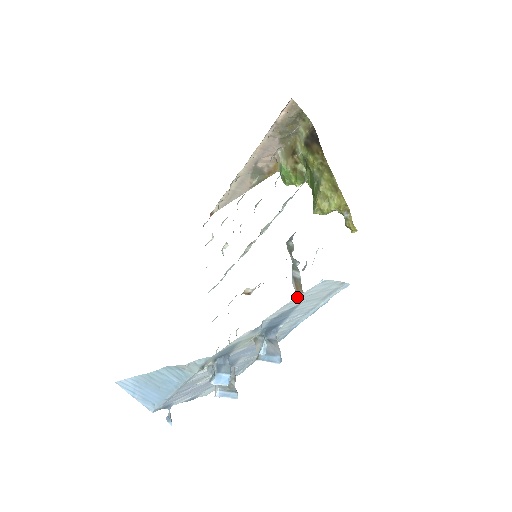
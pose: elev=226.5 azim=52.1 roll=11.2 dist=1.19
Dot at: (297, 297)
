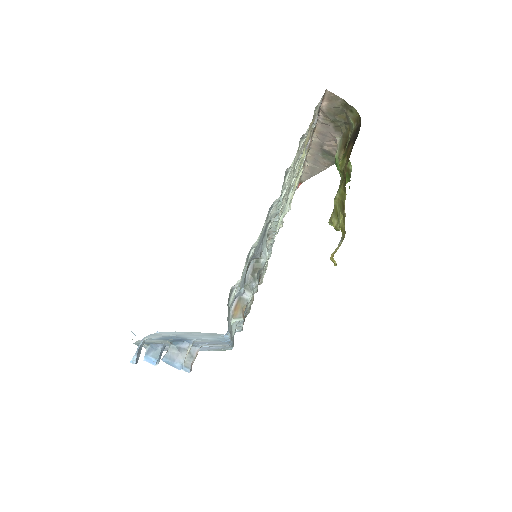
Dot at: (153, 334)
